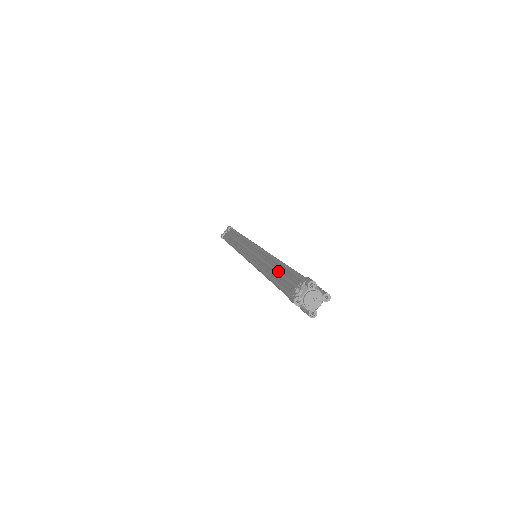
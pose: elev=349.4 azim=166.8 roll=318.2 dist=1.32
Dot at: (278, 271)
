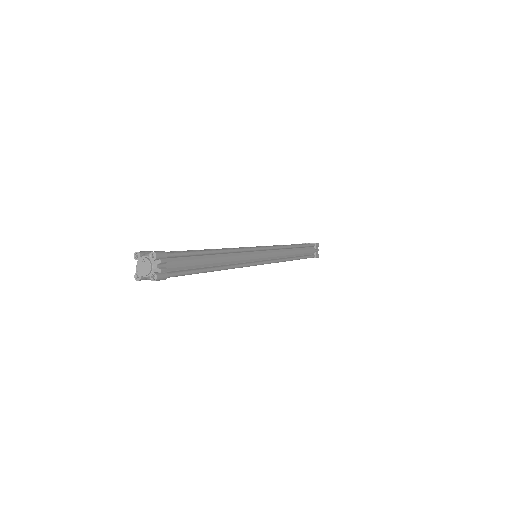
Dot at: occluded
